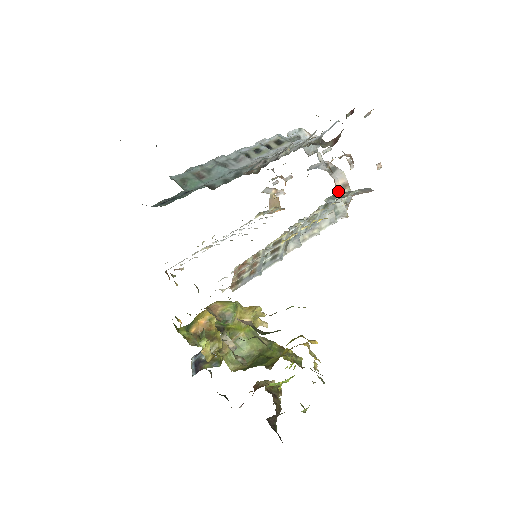
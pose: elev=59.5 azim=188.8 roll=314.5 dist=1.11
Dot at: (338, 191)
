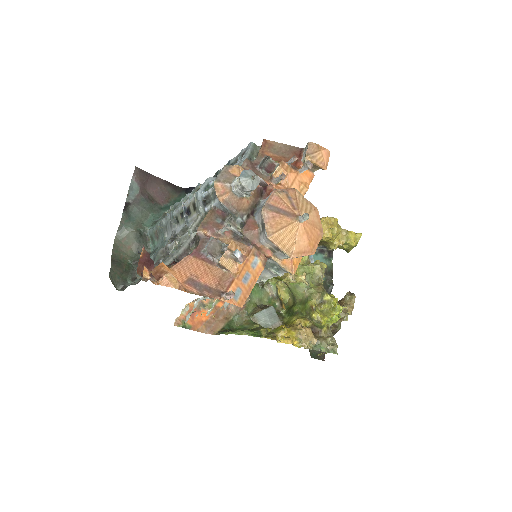
Dot at: (266, 256)
